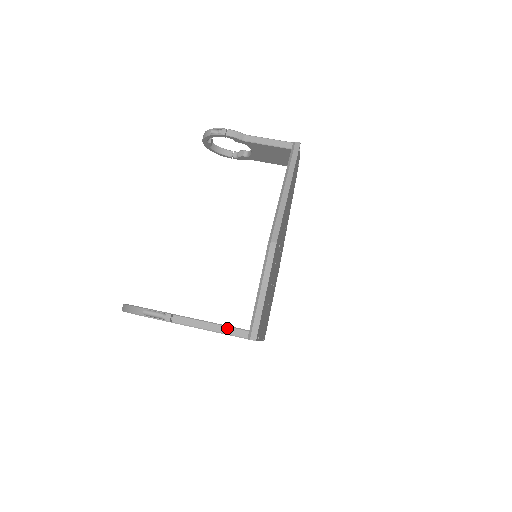
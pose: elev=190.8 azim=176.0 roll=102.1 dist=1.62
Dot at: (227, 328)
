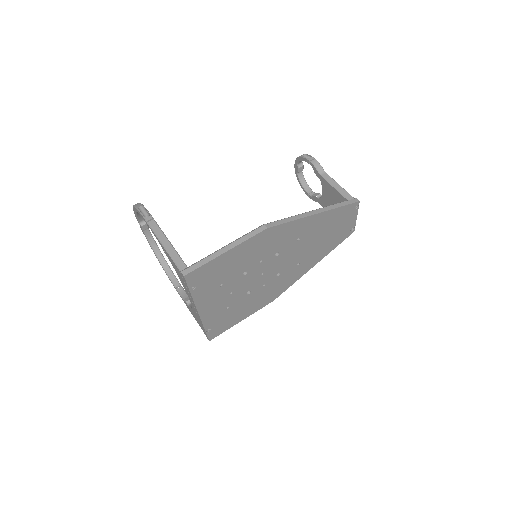
Dot at: (176, 254)
